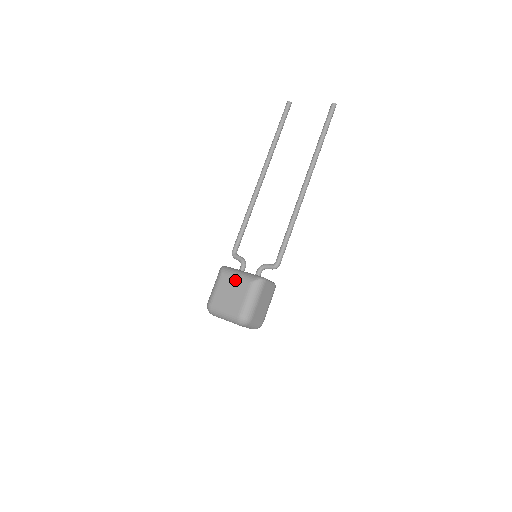
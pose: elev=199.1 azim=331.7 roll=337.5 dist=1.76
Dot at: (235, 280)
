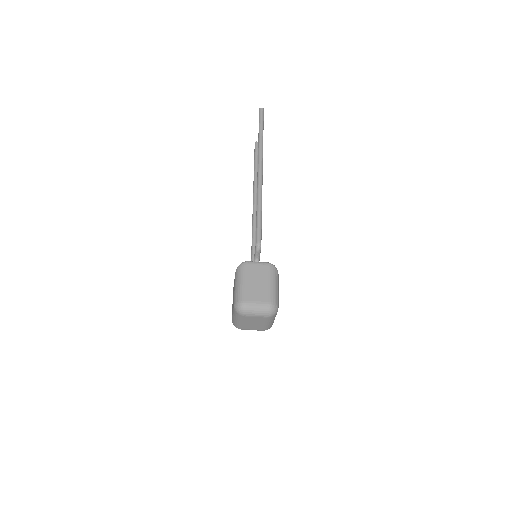
Dot at: occluded
